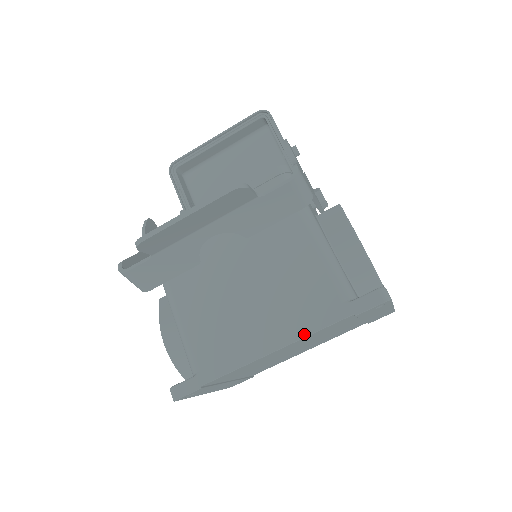
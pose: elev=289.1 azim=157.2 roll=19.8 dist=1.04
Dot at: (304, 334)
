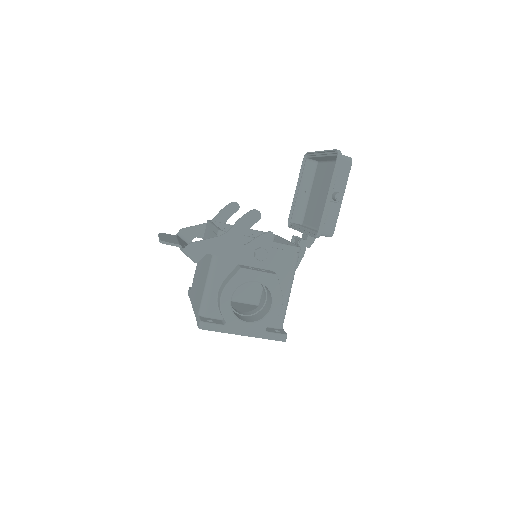
Dot at: (194, 311)
